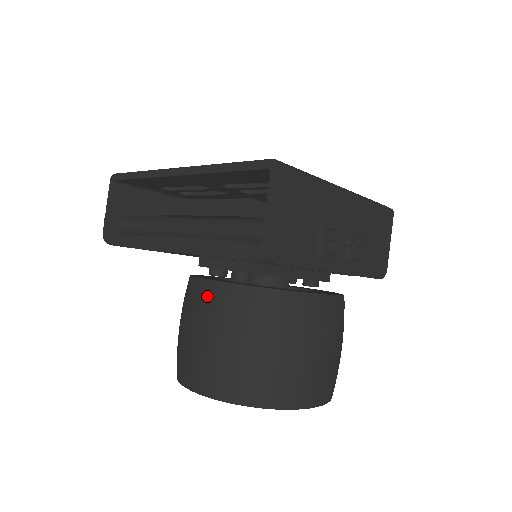
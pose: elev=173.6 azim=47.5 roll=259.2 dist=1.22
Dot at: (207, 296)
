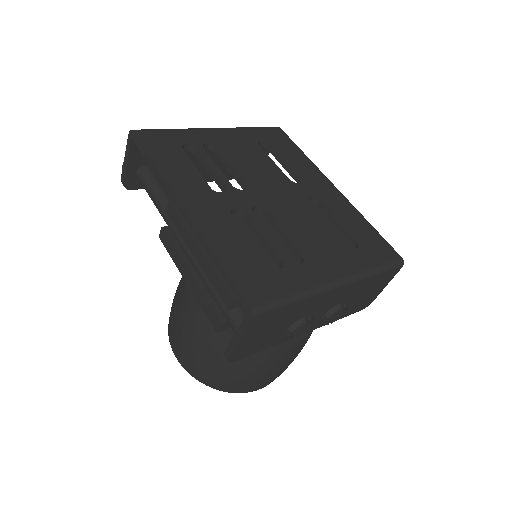
Dot at: (191, 313)
